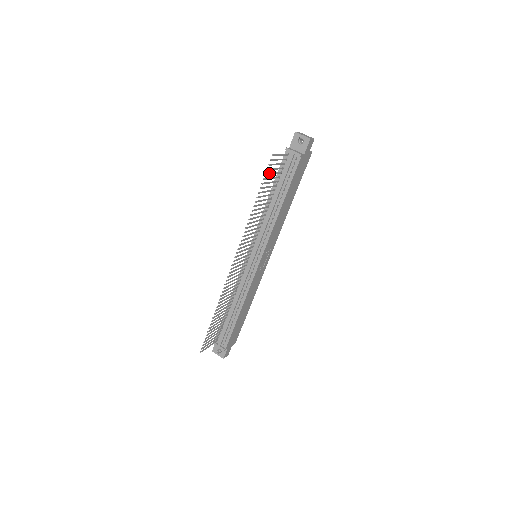
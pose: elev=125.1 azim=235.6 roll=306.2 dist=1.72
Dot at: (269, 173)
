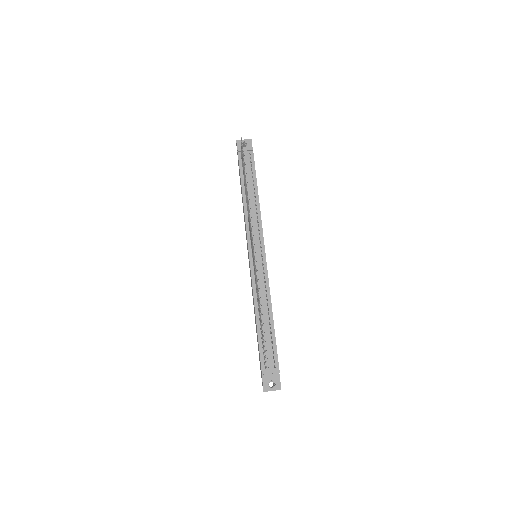
Dot at: occluded
